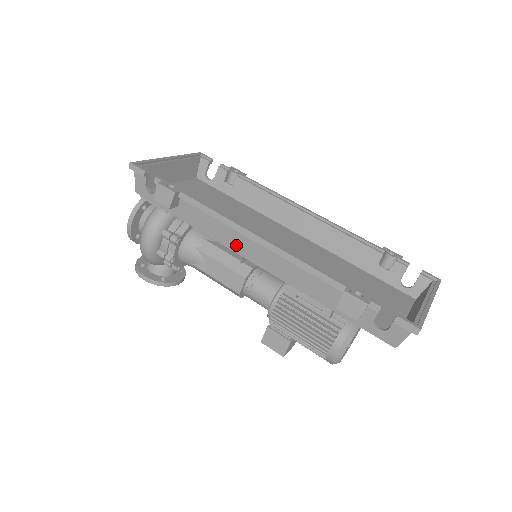
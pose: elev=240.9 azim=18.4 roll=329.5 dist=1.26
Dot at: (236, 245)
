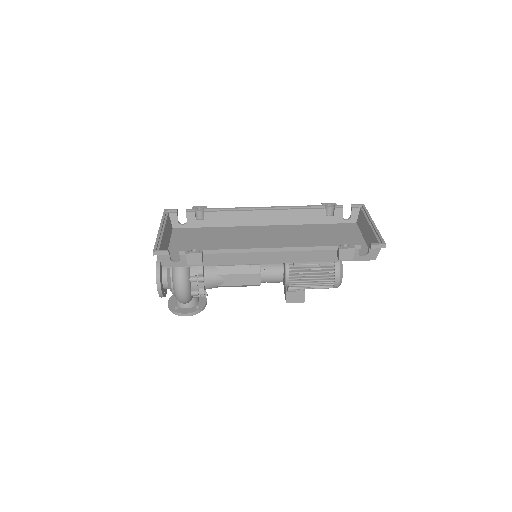
Dot at: (256, 260)
